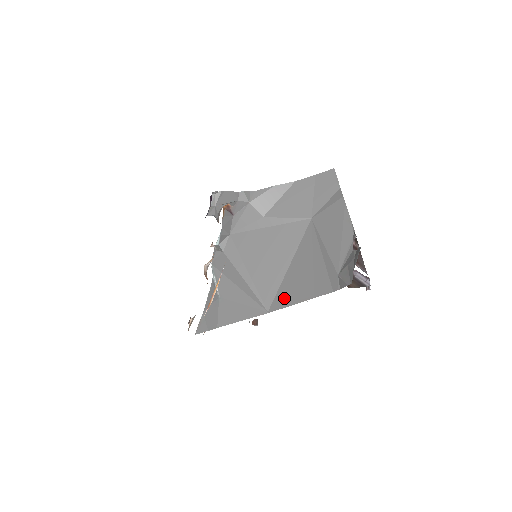
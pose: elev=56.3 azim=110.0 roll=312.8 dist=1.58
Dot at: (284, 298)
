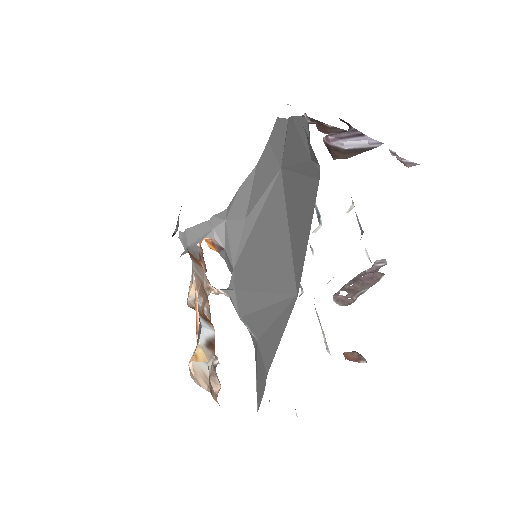
Dot at: (298, 259)
